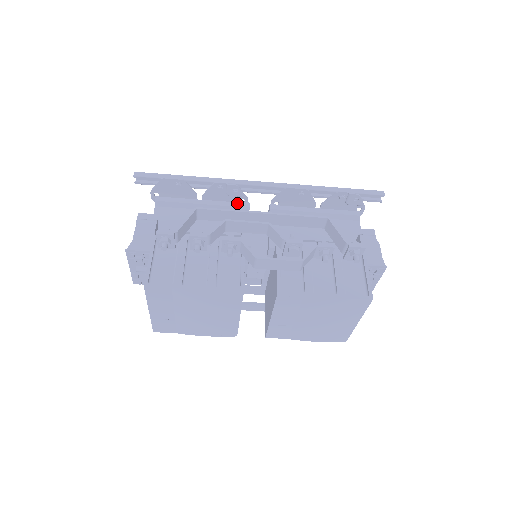
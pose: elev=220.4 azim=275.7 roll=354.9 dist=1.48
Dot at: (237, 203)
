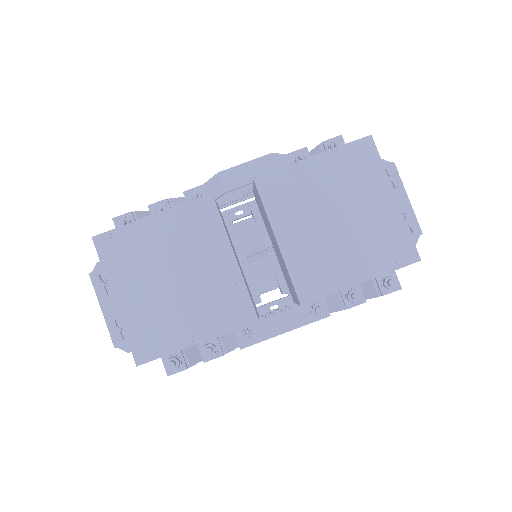
Dot at: occluded
